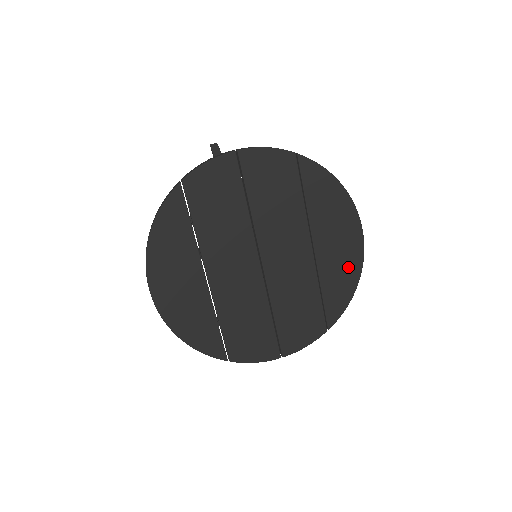
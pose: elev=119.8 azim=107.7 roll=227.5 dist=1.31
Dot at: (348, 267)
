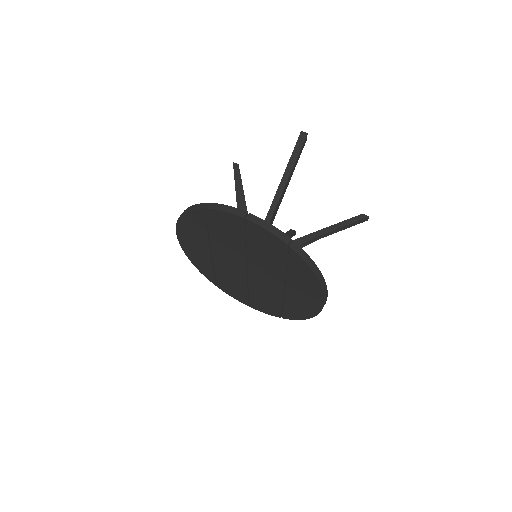
Dot at: (306, 309)
